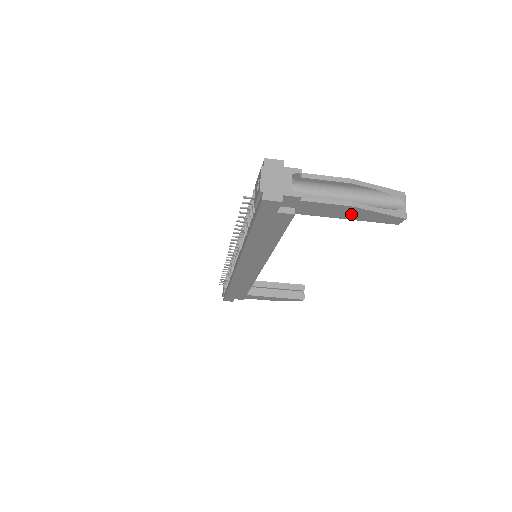
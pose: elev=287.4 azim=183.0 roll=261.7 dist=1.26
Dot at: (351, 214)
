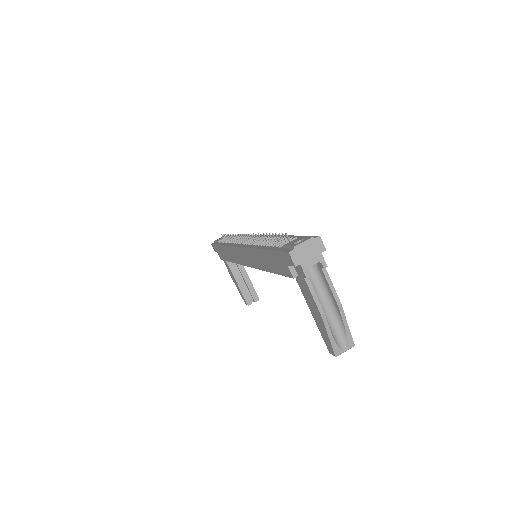
Dot at: (317, 317)
